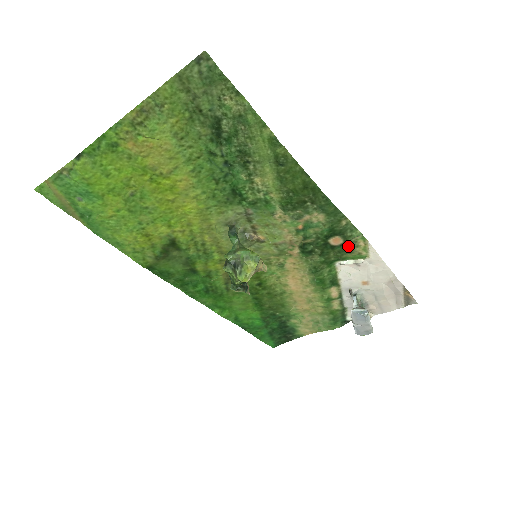
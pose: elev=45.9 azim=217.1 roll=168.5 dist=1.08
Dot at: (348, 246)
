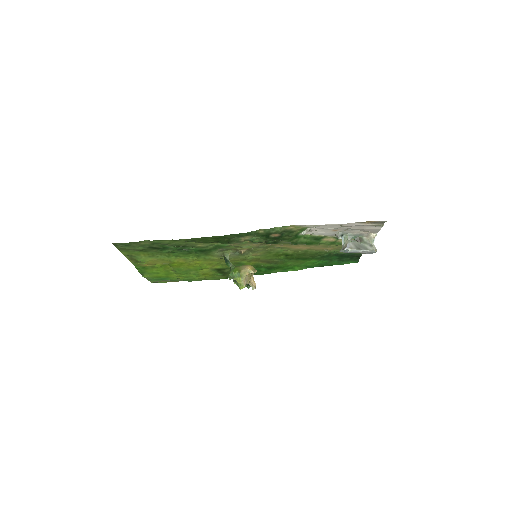
Dot at: (287, 232)
